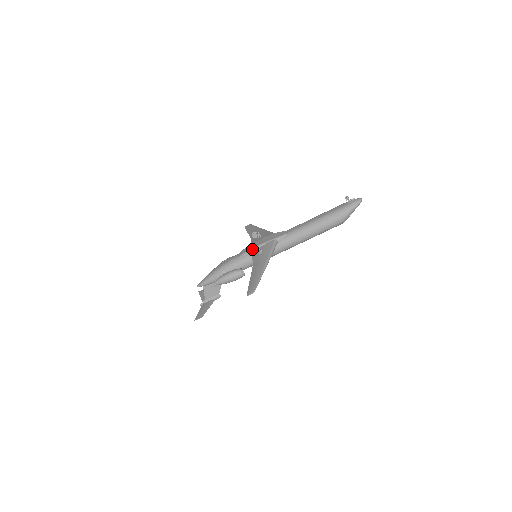
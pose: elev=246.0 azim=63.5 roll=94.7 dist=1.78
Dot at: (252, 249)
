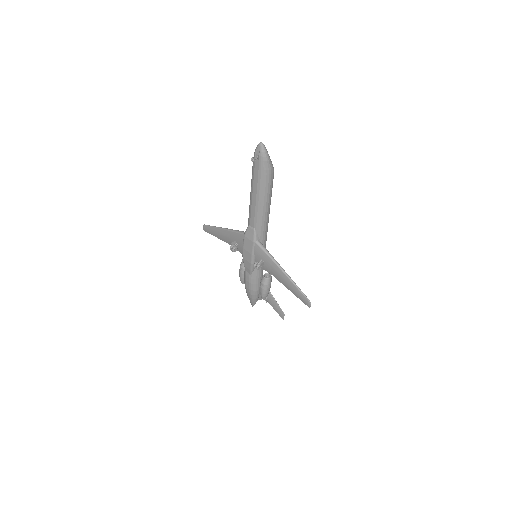
Dot at: (252, 264)
